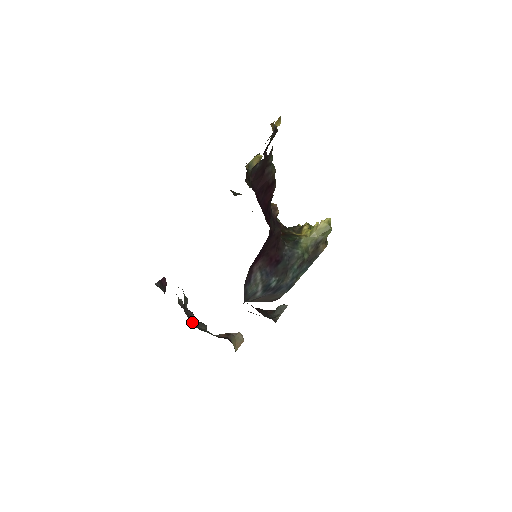
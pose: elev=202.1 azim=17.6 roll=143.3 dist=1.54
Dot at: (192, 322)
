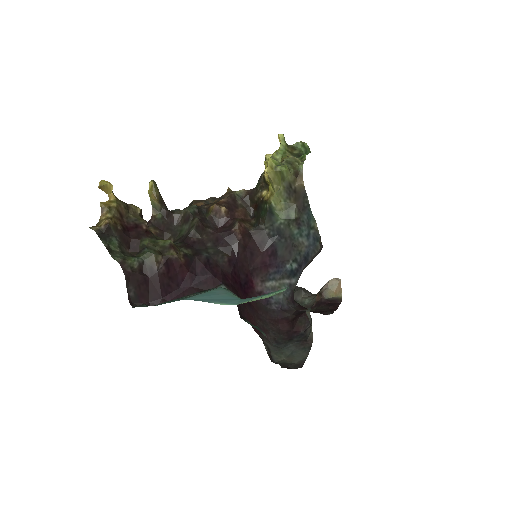
Dot at: occluded
